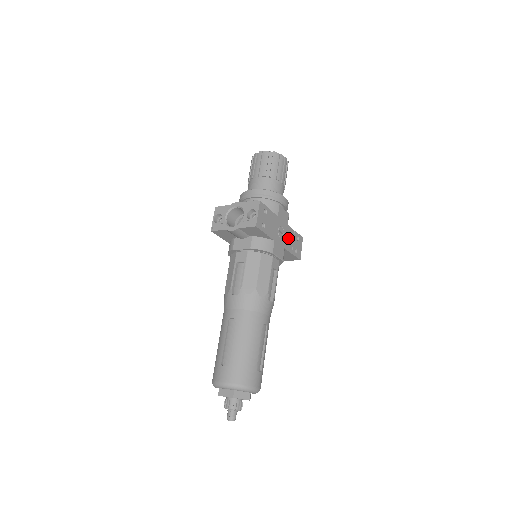
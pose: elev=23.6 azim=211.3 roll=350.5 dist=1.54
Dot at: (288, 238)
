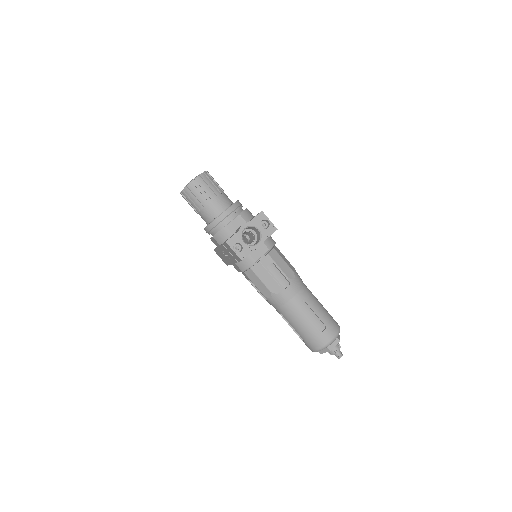
Dot at: occluded
